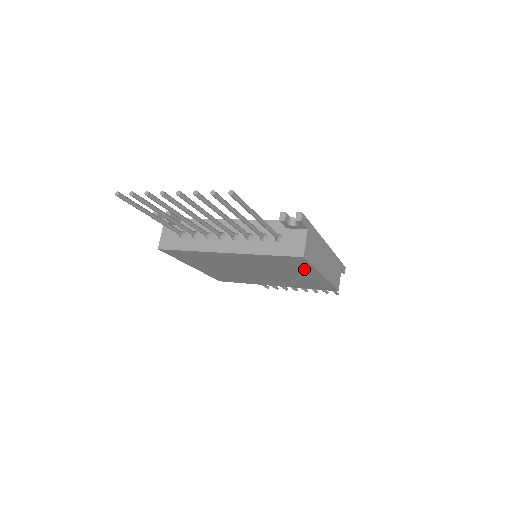
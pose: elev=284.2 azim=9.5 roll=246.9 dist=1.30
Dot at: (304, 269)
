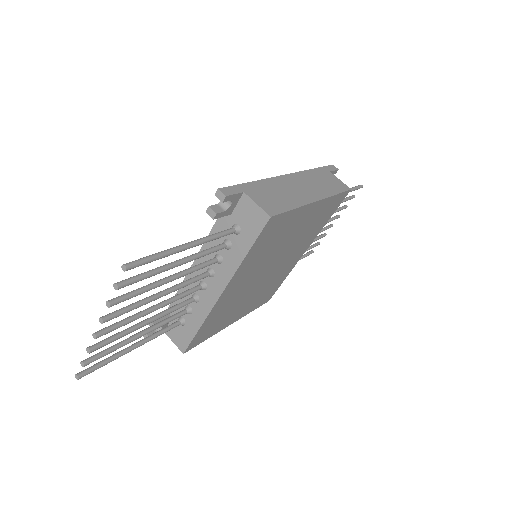
Dot at: (293, 219)
